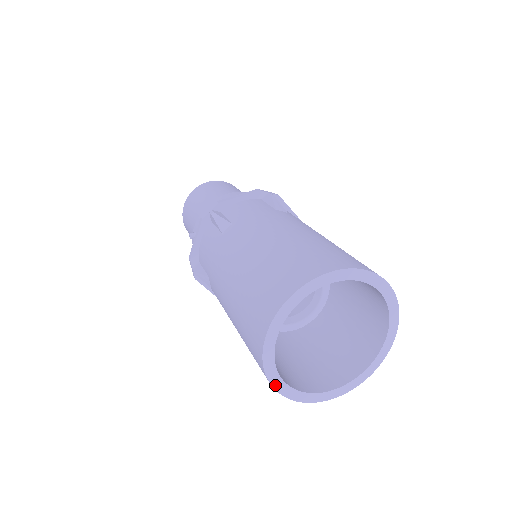
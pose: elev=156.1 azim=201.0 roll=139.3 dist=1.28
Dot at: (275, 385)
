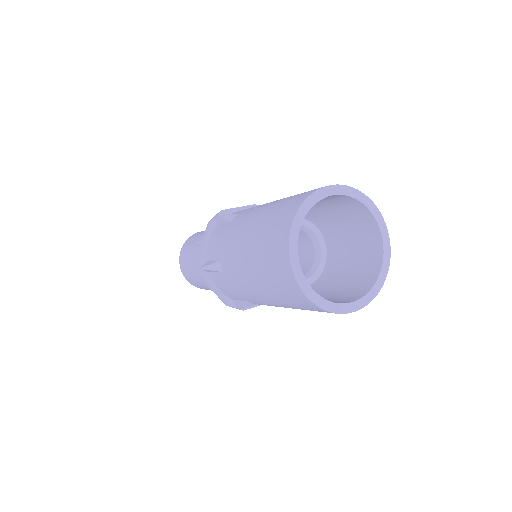
Dot at: (300, 284)
